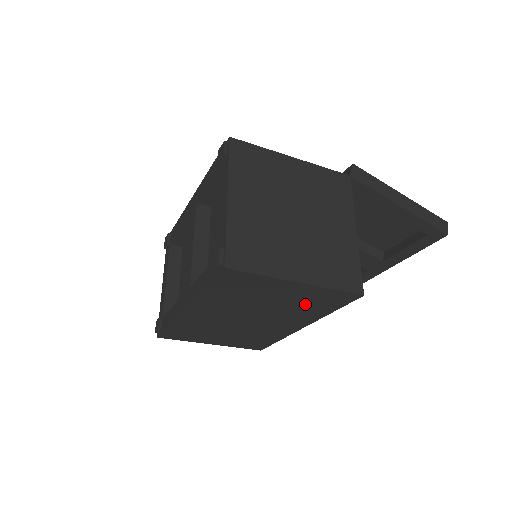
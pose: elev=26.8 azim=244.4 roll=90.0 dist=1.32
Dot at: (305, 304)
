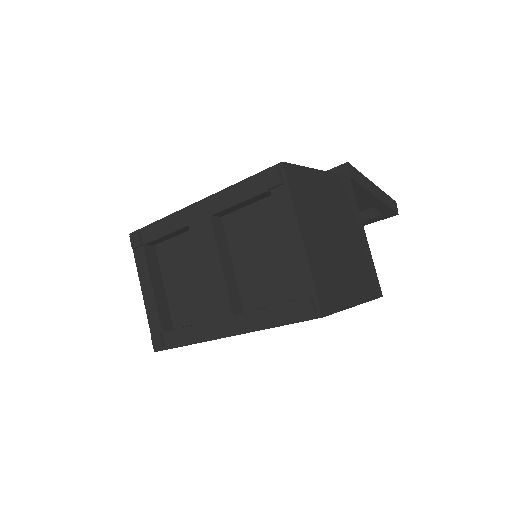
Dot at: occluded
